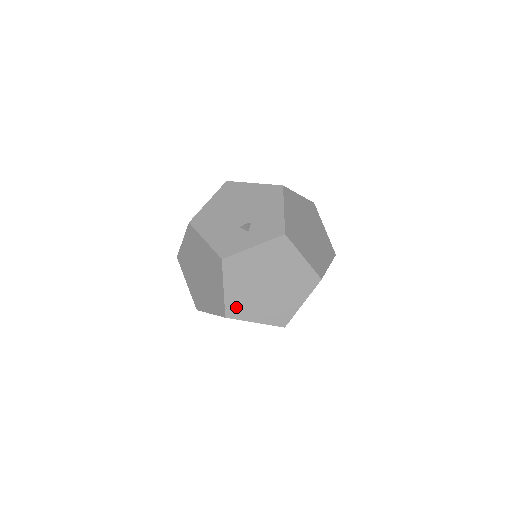
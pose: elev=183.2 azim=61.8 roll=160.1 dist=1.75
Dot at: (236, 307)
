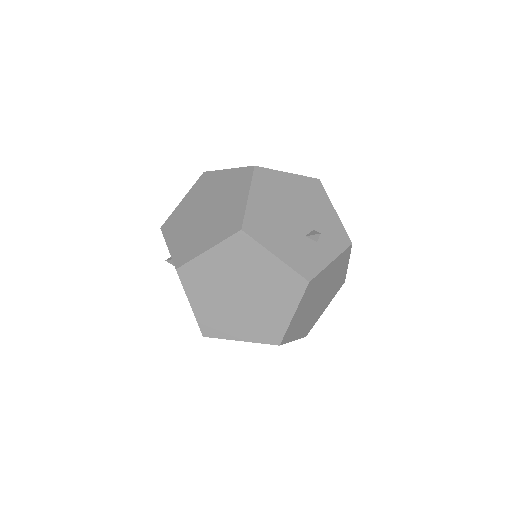
Dot at: (291, 331)
